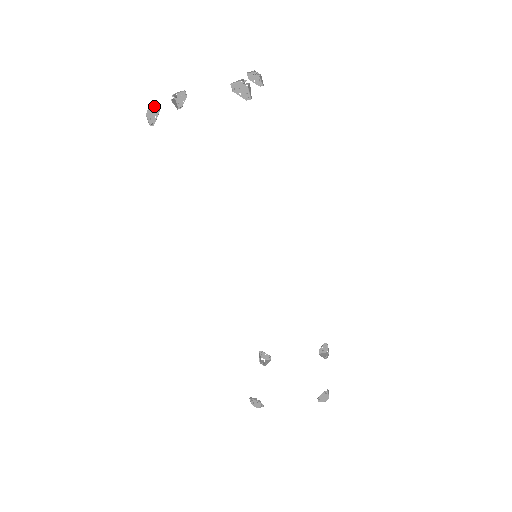
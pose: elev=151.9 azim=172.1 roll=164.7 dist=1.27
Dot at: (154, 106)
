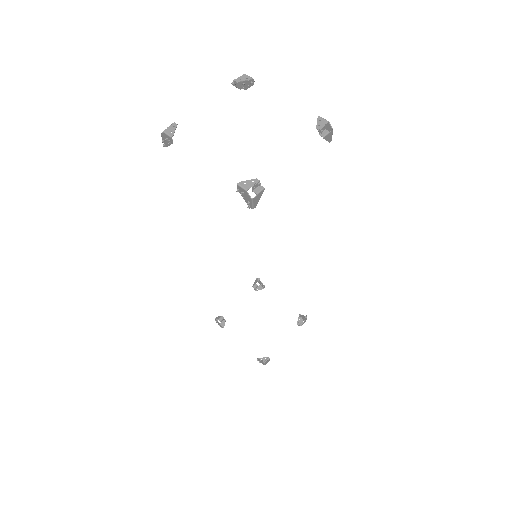
Dot at: (168, 136)
